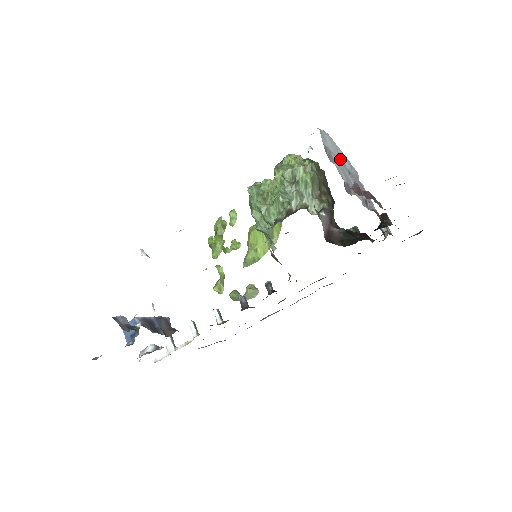
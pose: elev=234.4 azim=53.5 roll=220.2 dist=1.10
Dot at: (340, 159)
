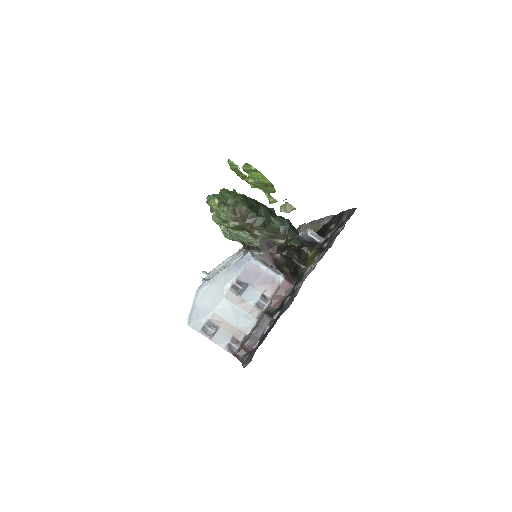
Dot at: (221, 296)
